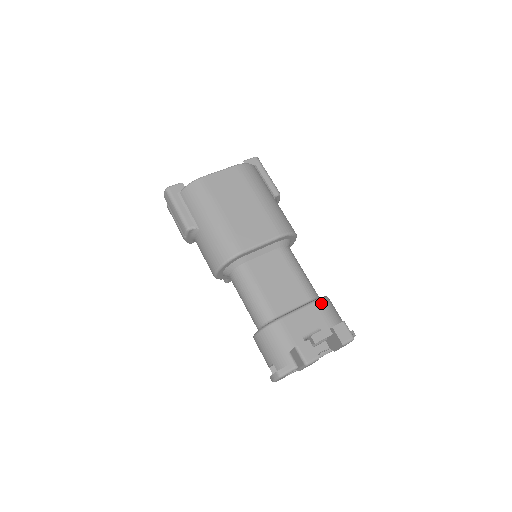
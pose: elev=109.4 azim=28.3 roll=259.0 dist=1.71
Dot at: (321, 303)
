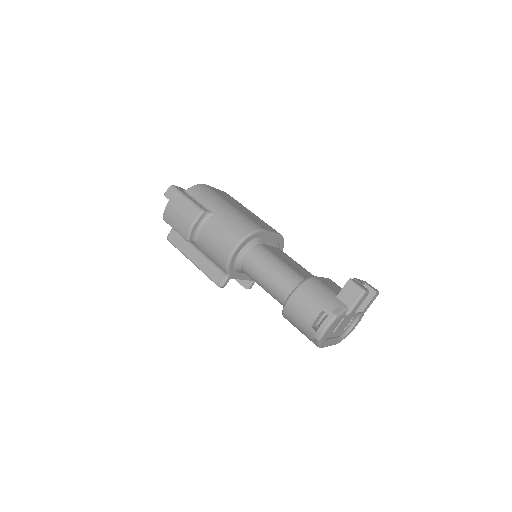
Dot at: occluded
